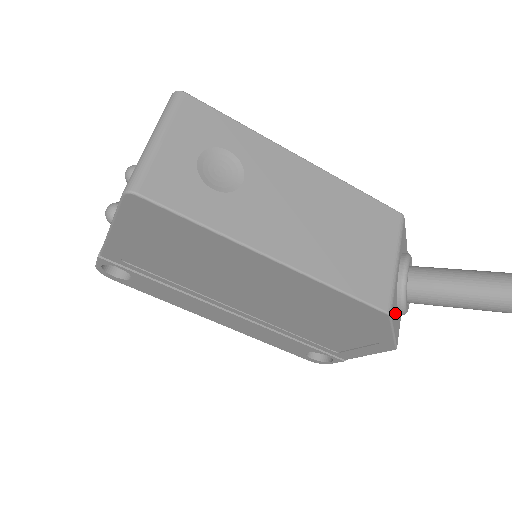
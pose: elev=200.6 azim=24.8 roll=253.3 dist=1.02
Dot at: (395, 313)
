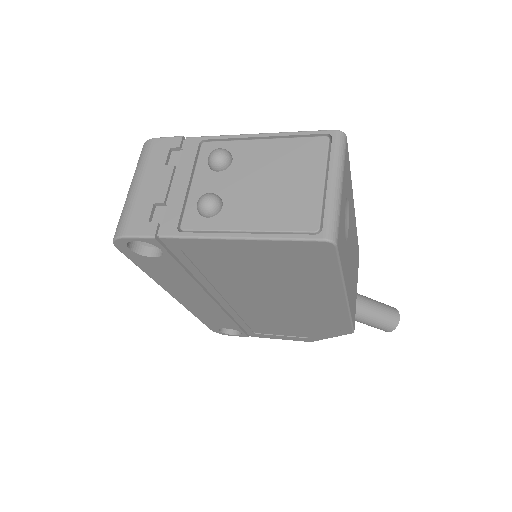
Dot at: occluded
